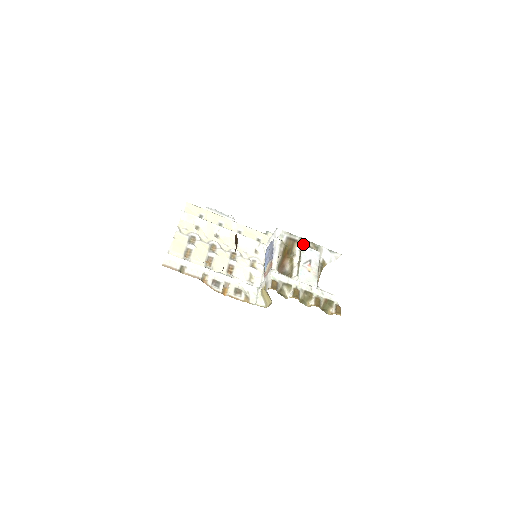
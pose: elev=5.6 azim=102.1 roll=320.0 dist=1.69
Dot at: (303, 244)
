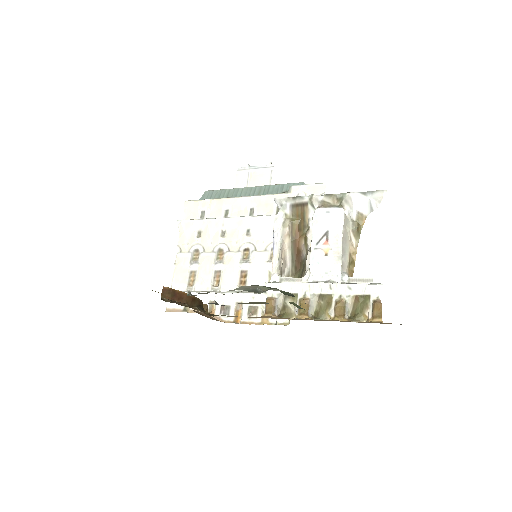
Dot at: (317, 204)
